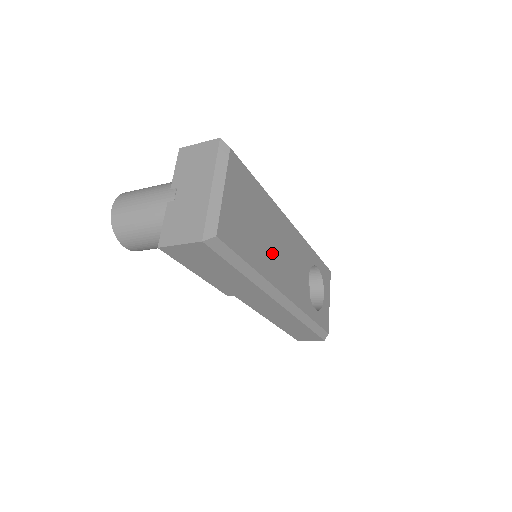
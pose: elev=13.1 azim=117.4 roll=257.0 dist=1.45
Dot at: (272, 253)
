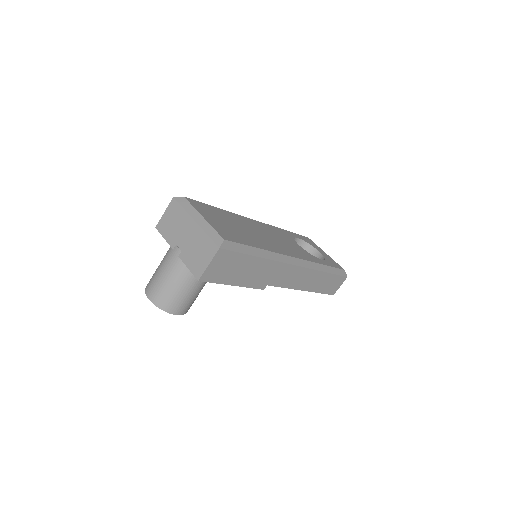
Dot at: (263, 239)
